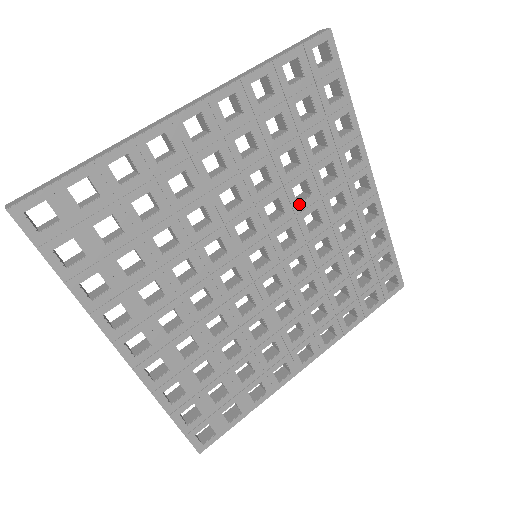
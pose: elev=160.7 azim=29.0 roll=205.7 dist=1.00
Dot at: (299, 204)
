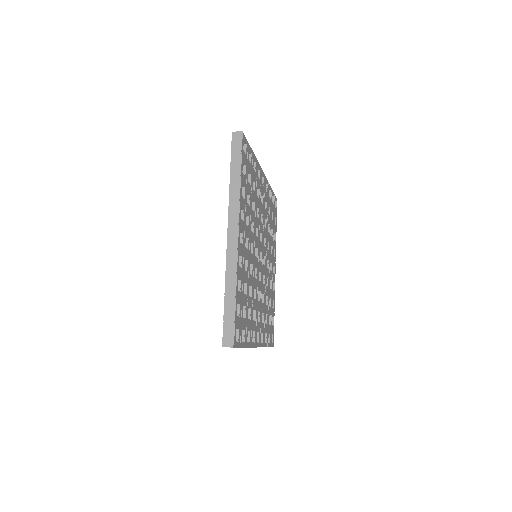
Dot at: (259, 218)
